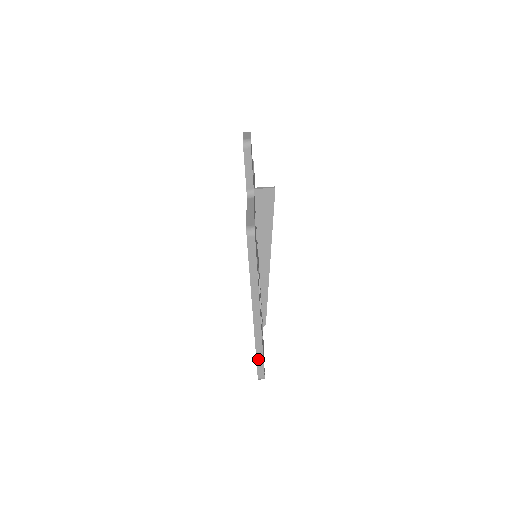
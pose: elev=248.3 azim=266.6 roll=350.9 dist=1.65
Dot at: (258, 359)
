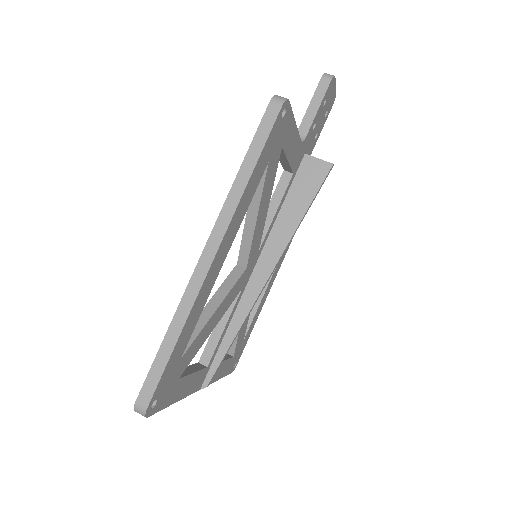
Dot at: (160, 355)
